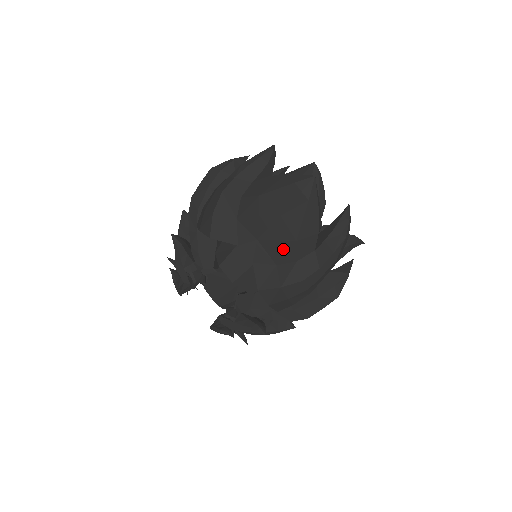
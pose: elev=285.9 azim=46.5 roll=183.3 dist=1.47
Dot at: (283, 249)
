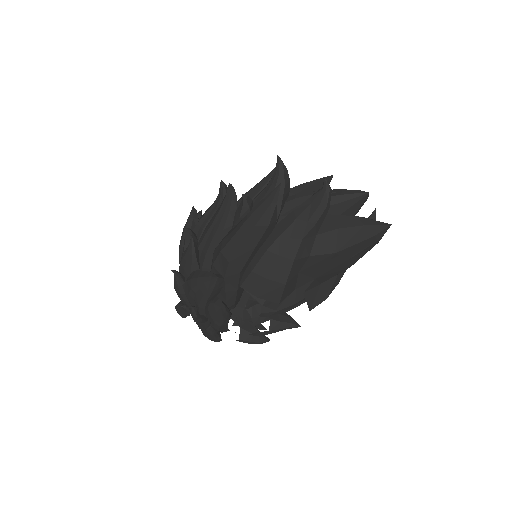
Dot at: (335, 275)
